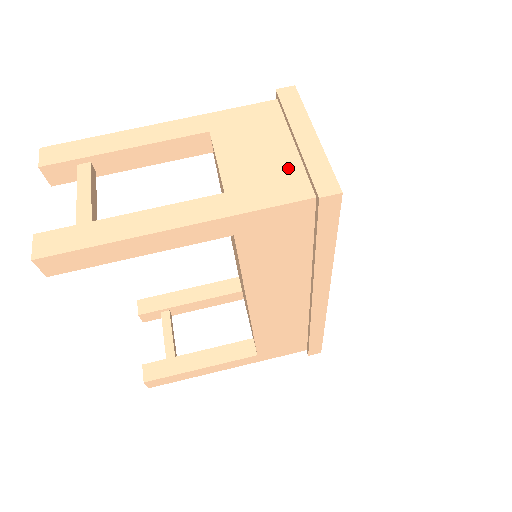
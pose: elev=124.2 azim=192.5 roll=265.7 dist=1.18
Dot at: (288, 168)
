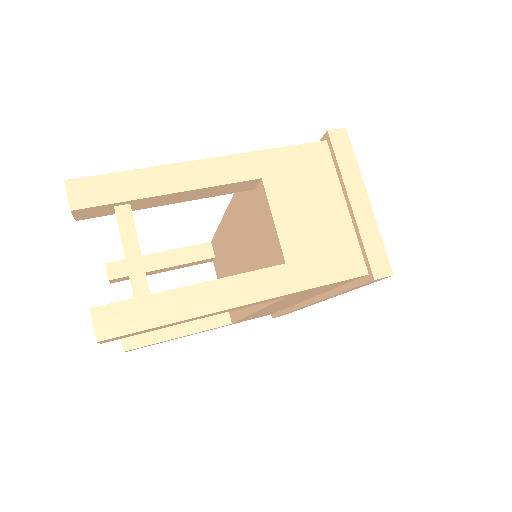
Dot at: (342, 237)
